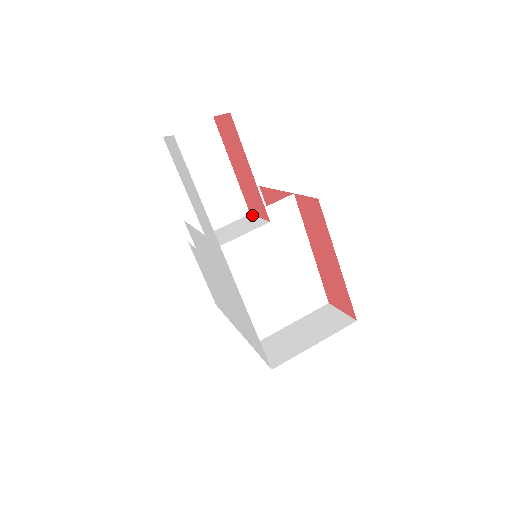
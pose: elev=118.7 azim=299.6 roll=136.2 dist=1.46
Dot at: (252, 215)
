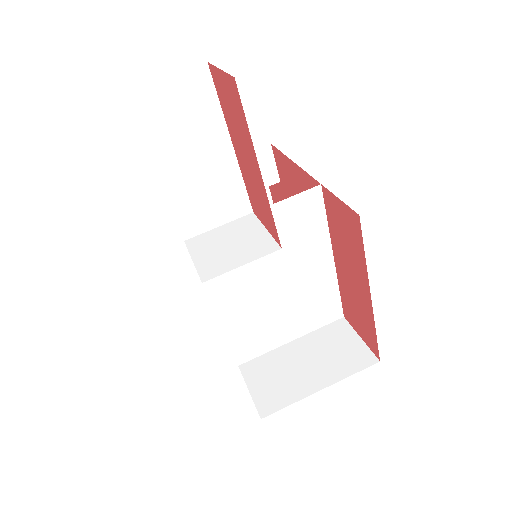
Dot at: (256, 217)
